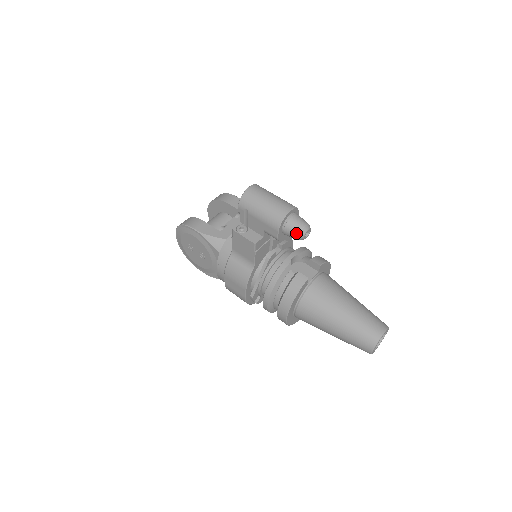
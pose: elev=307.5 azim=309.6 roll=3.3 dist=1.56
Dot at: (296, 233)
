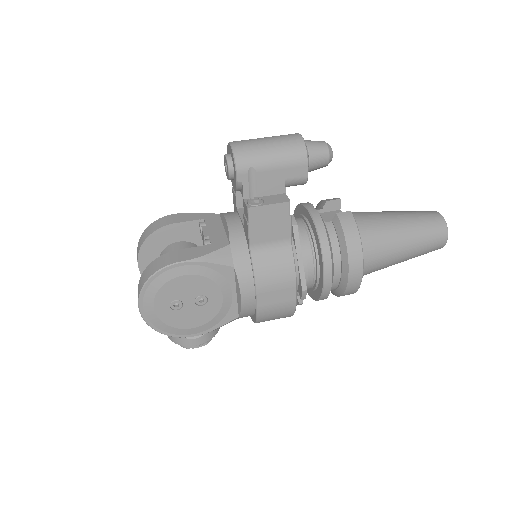
Dot at: (325, 154)
